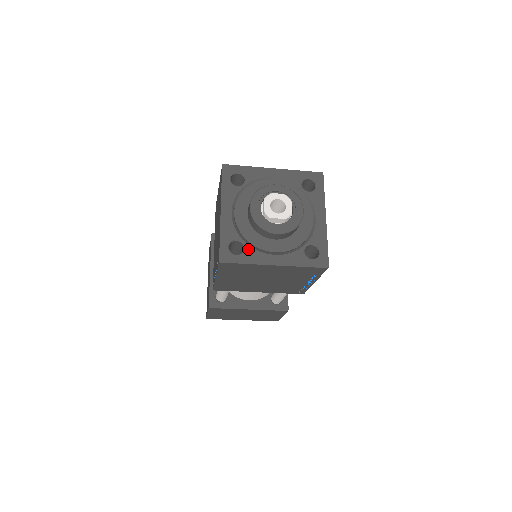
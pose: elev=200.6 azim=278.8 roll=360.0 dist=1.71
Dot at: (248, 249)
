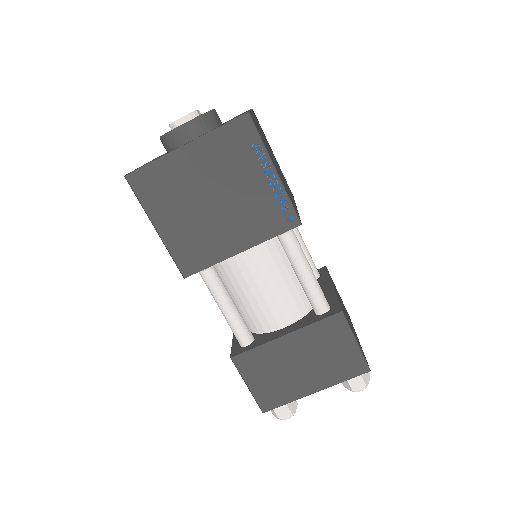
Dot at: occluded
